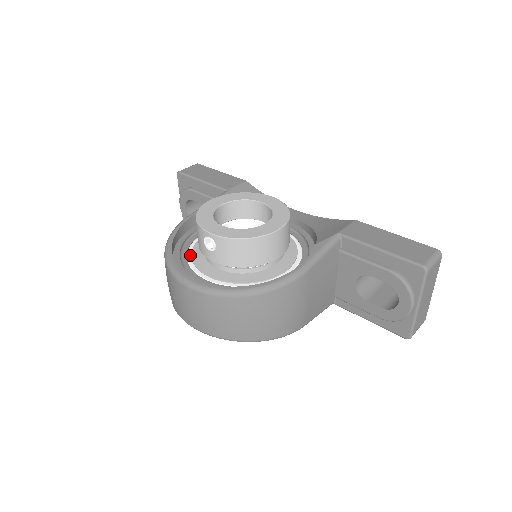
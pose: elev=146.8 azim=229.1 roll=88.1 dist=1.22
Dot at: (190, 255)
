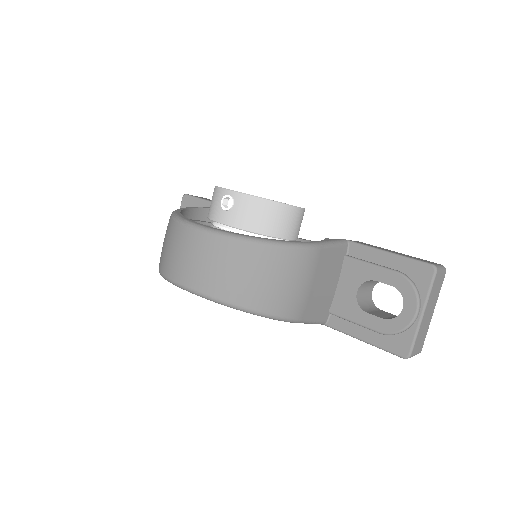
Dot at: occluded
